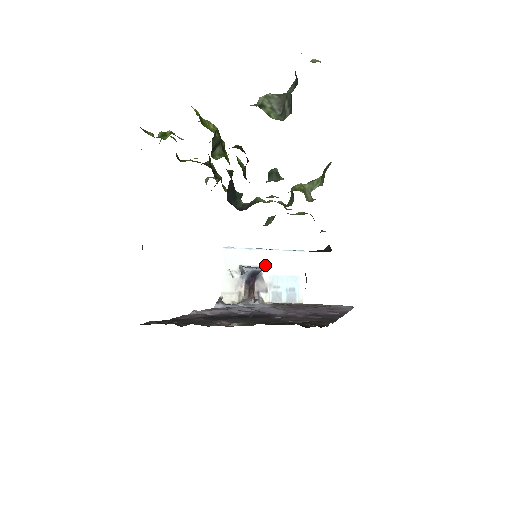
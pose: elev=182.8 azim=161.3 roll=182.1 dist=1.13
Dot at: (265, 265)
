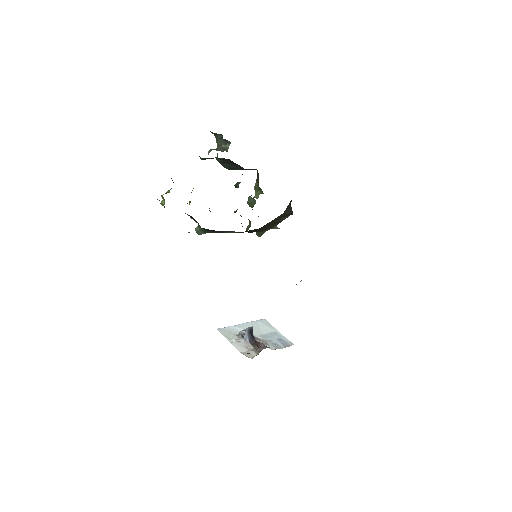
Dot at: occluded
